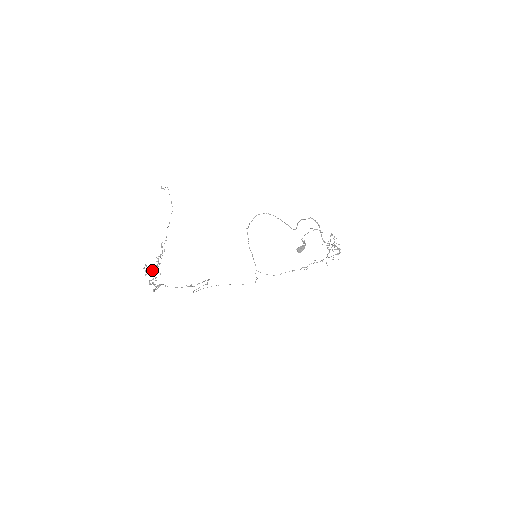
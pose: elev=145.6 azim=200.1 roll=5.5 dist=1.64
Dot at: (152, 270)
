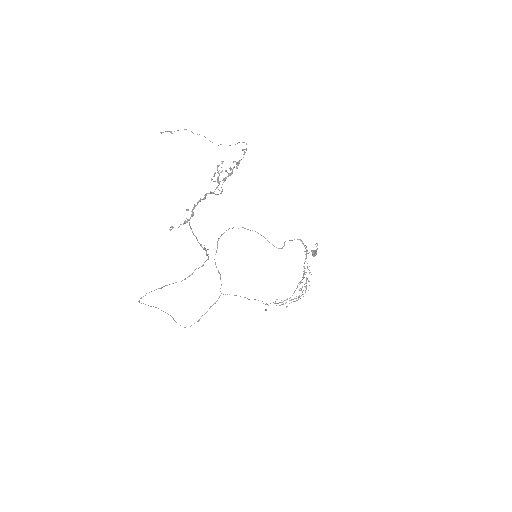
Dot at: (218, 178)
